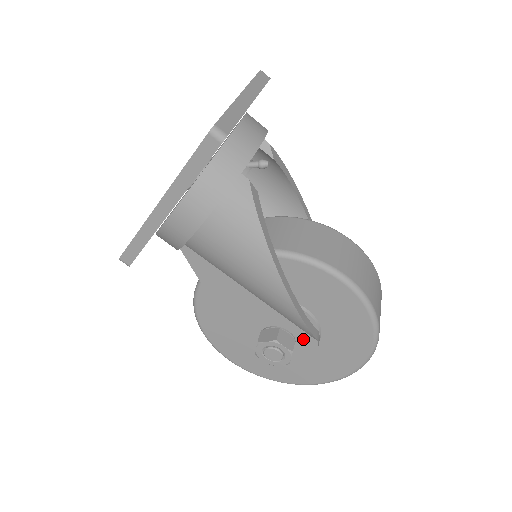
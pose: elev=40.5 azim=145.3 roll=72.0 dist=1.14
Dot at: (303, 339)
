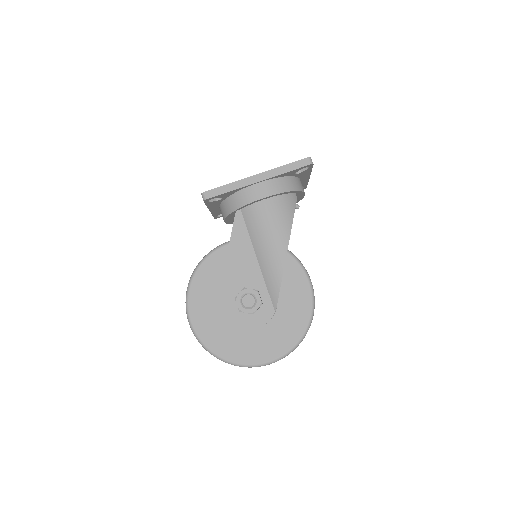
Dot at: (266, 307)
